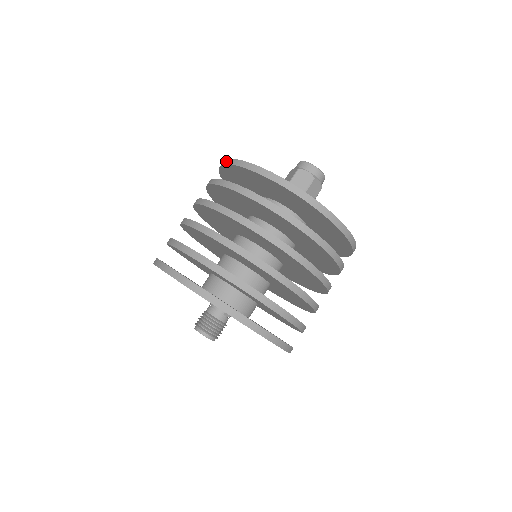
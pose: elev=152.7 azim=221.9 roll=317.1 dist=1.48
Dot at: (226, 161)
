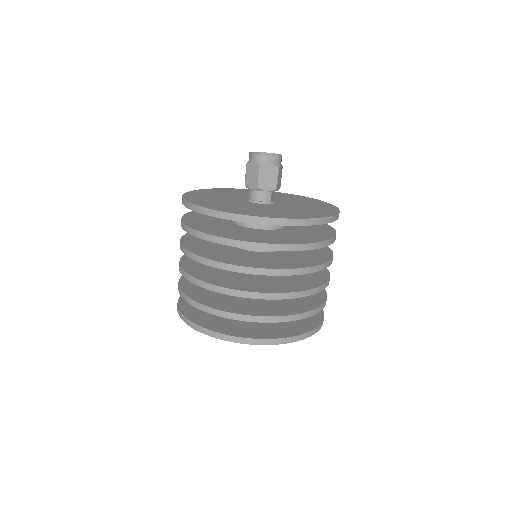
Dot at: (206, 211)
